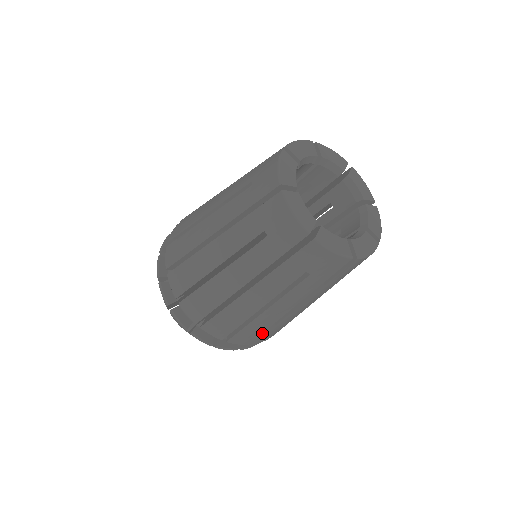
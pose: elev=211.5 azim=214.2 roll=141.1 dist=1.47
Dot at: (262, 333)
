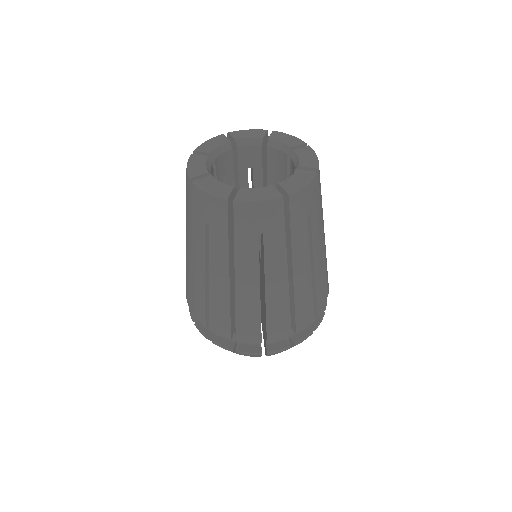
Dot at: (236, 324)
